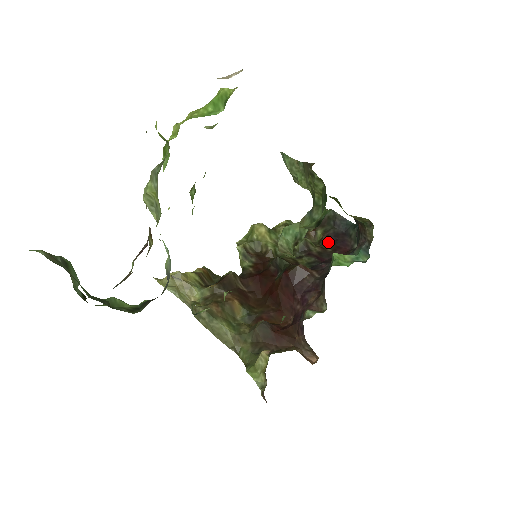
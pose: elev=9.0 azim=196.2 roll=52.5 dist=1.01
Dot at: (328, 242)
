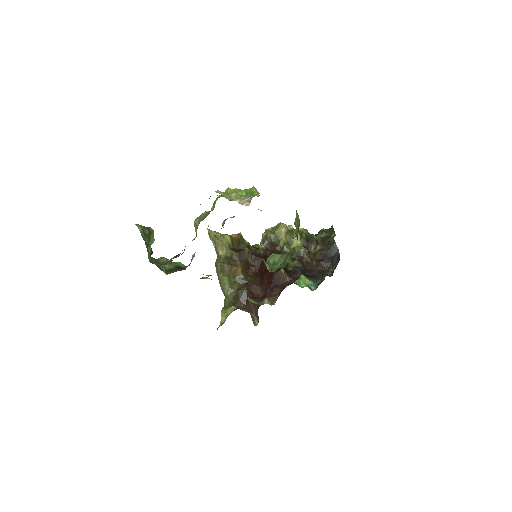
Dot at: (318, 258)
